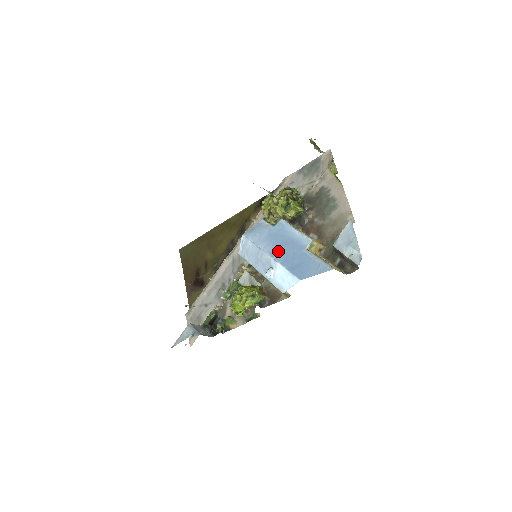
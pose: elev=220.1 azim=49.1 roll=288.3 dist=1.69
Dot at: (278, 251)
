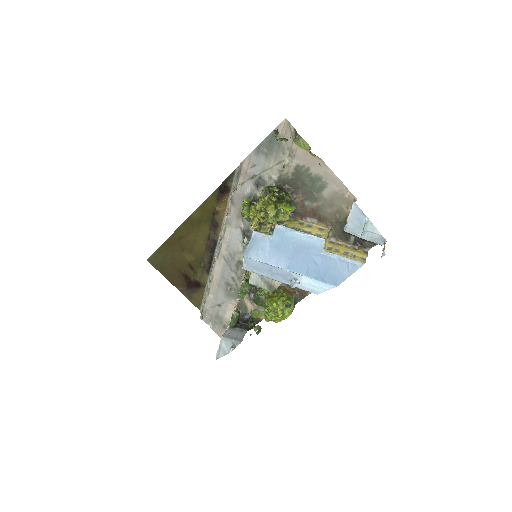
Dot at: (295, 263)
